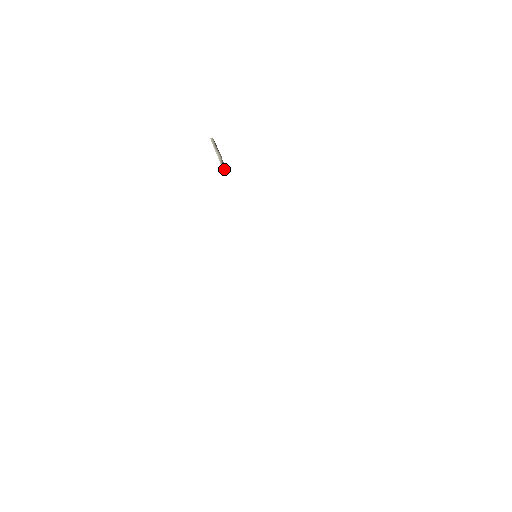
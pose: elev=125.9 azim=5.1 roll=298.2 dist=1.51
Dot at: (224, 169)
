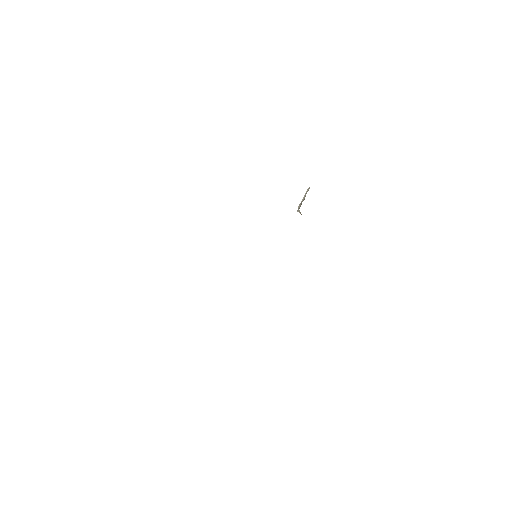
Dot at: (298, 208)
